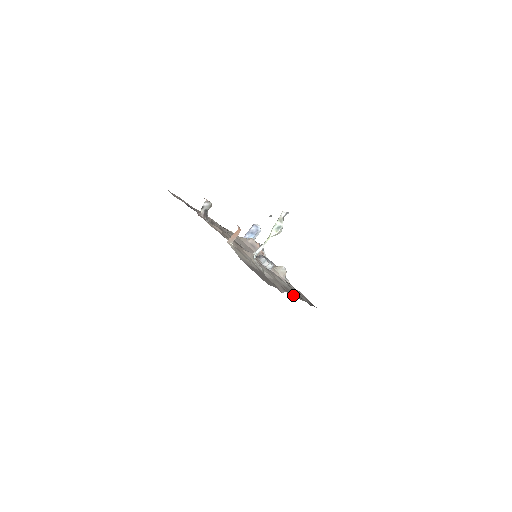
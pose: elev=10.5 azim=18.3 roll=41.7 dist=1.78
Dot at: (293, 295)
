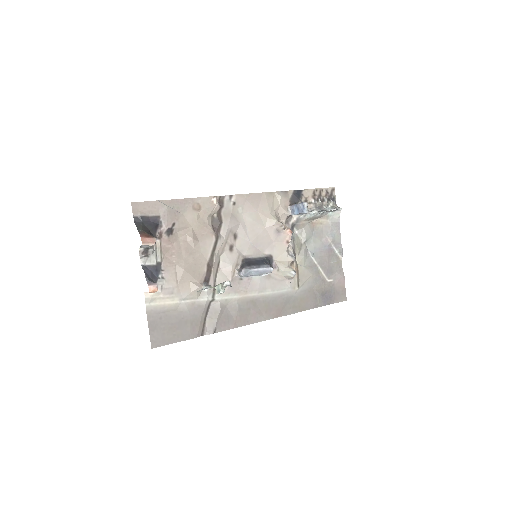
Dot at: (252, 320)
